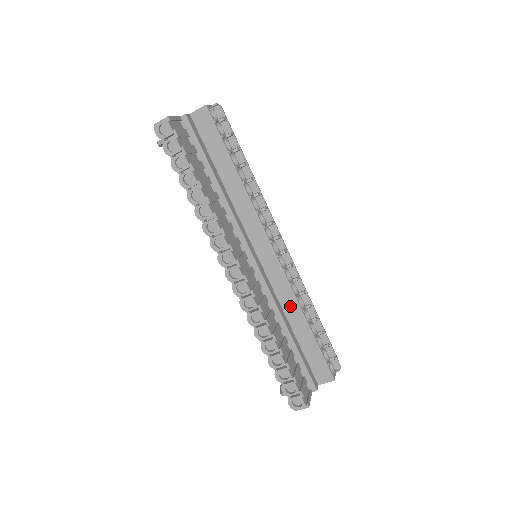
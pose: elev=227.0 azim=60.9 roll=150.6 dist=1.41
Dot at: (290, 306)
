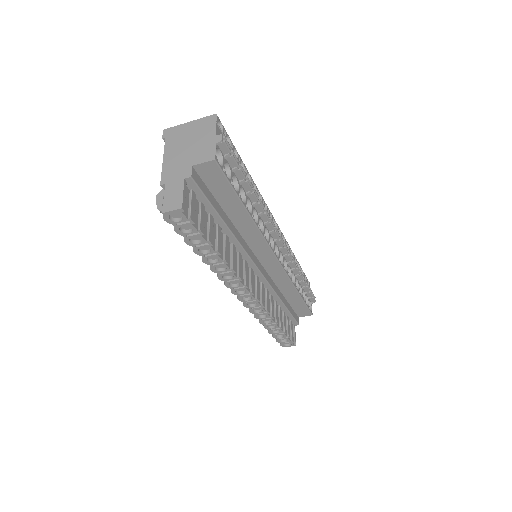
Dot at: (285, 286)
